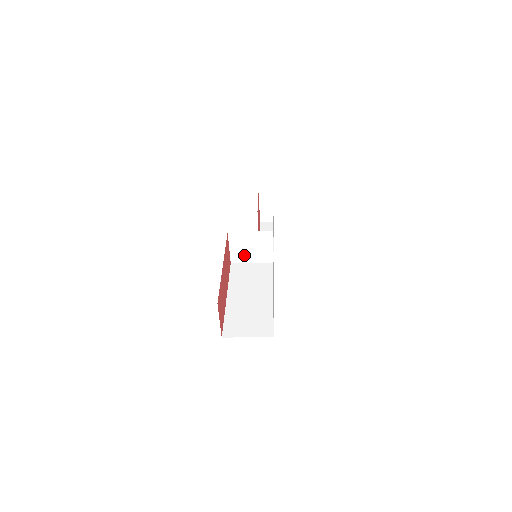
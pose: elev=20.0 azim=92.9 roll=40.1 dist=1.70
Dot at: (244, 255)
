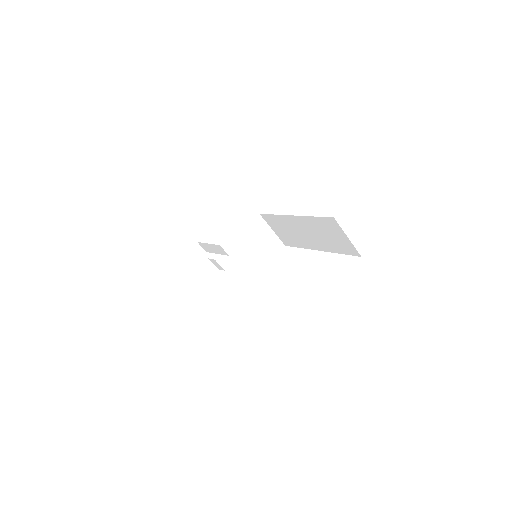
Dot at: (250, 246)
